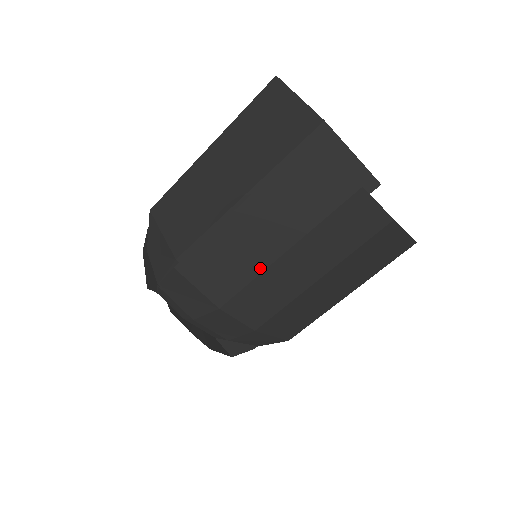
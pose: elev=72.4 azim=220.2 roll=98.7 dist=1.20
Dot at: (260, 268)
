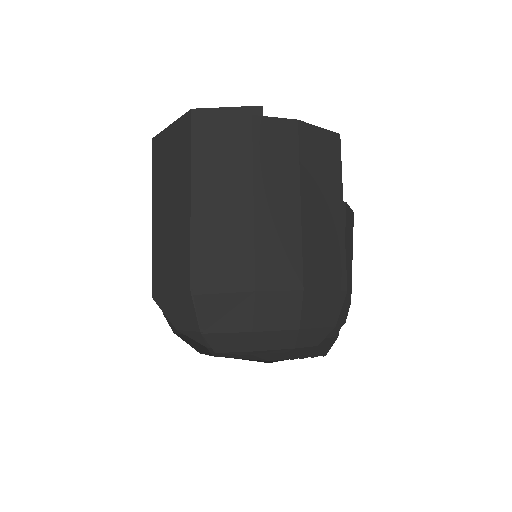
Dot at: (250, 230)
